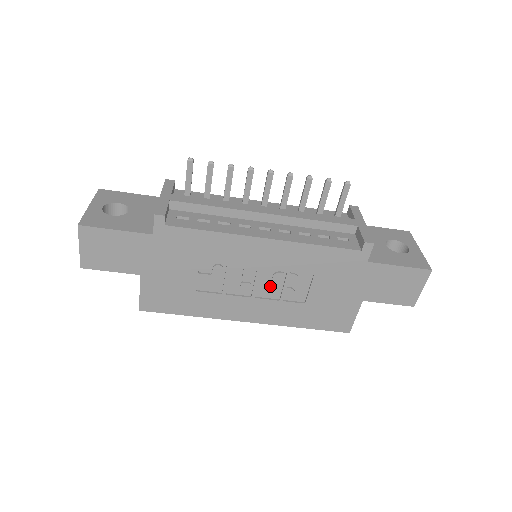
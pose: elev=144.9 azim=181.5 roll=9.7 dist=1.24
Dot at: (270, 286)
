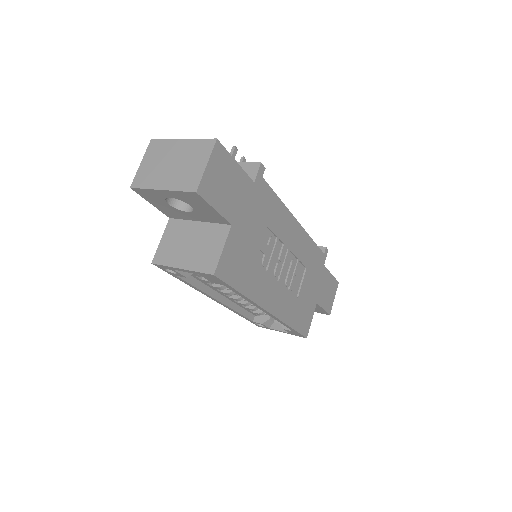
Dot at: (289, 272)
